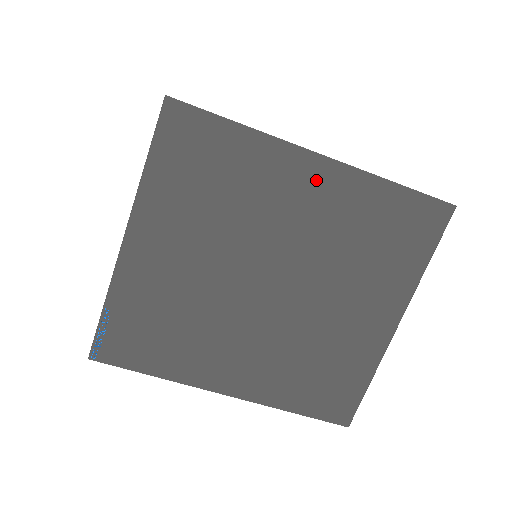
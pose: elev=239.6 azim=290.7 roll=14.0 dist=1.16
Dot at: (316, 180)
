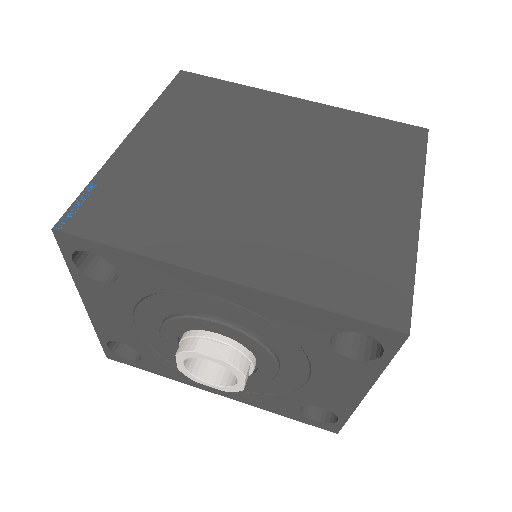
Dot at: (300, 111)
